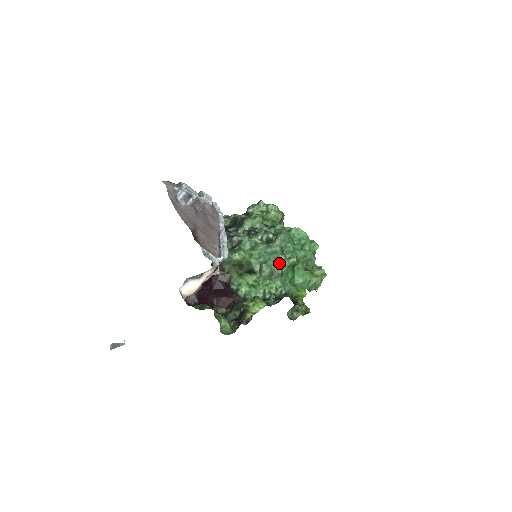
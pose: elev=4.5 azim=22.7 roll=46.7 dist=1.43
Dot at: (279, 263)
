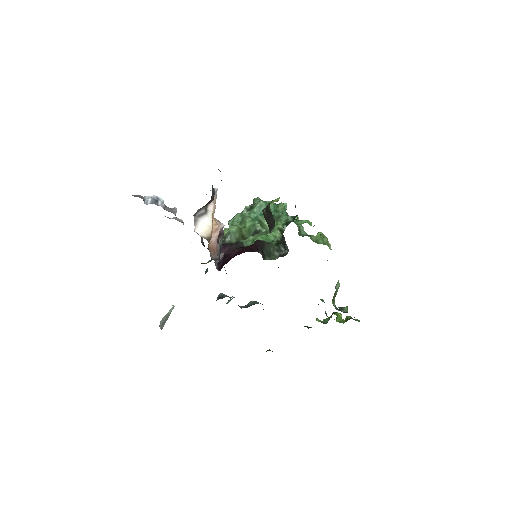
Dot at: (272, 211)
